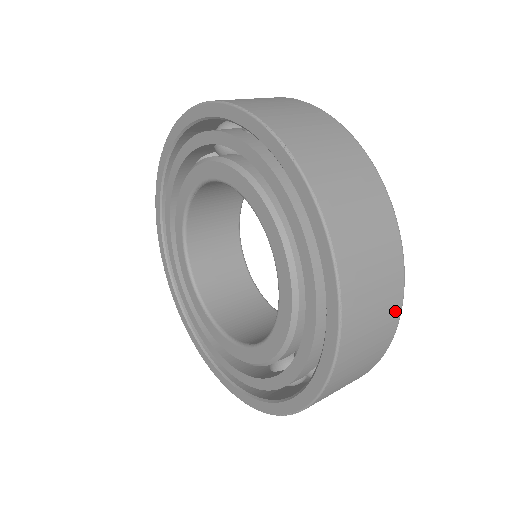
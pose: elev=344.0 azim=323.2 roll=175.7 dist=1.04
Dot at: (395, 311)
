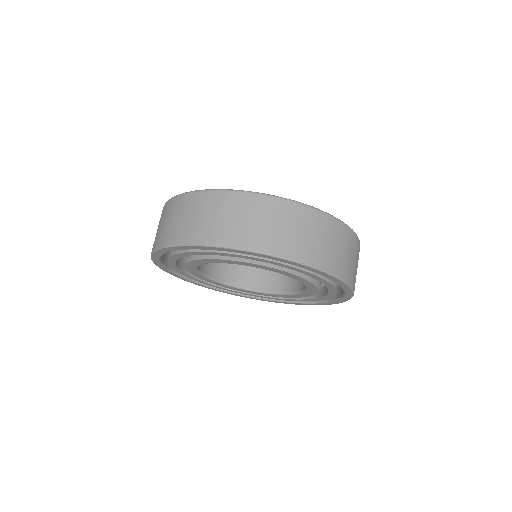
Dot at: occluded
